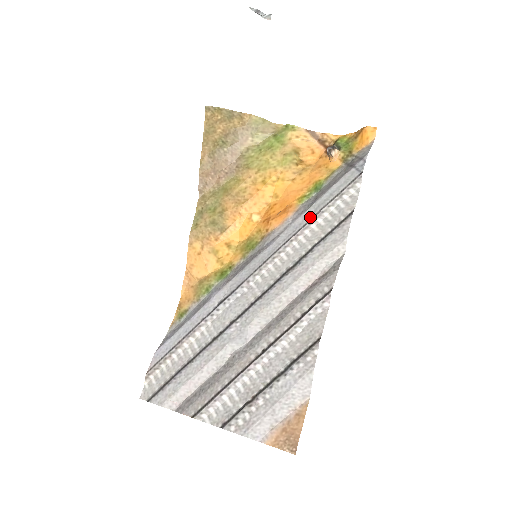
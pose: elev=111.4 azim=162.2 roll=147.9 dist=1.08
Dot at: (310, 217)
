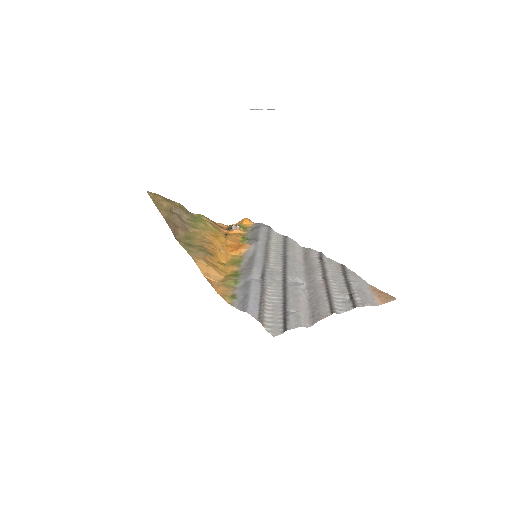
Dot at: (265, 240)
